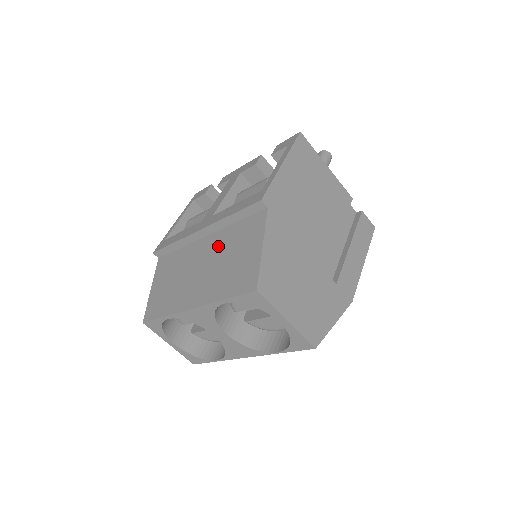
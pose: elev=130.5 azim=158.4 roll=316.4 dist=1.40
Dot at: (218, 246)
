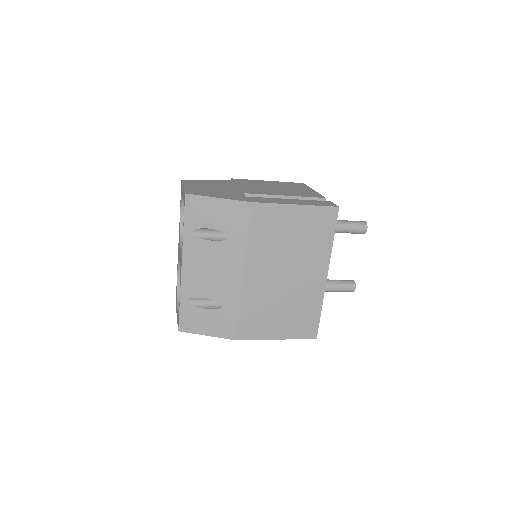
Dot at: occluded
